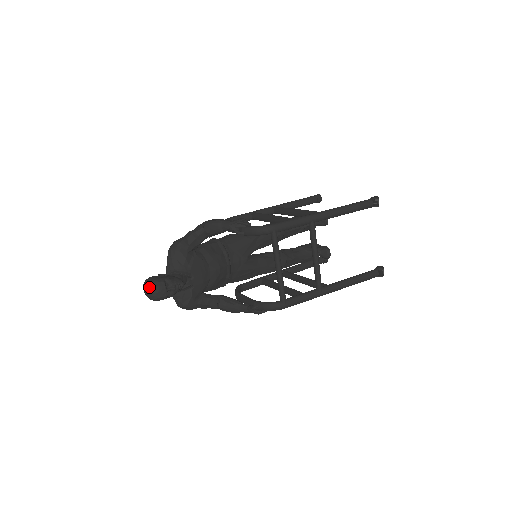
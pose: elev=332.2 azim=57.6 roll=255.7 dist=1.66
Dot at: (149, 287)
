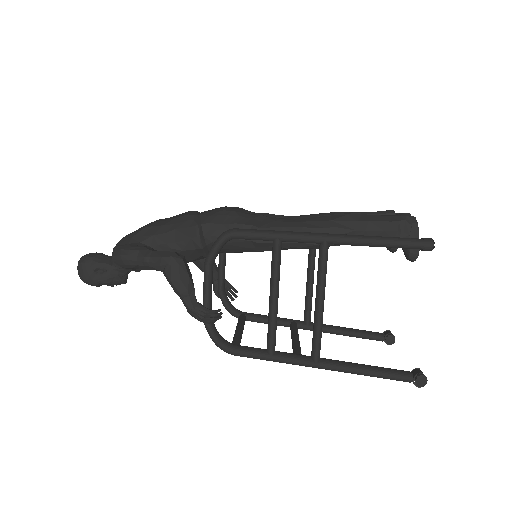
Dot at: (80, 278)
